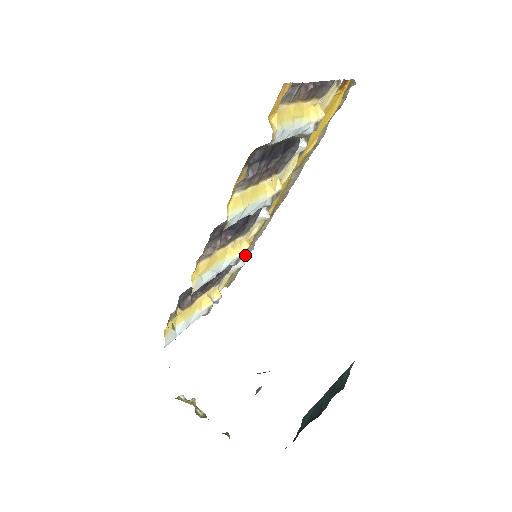
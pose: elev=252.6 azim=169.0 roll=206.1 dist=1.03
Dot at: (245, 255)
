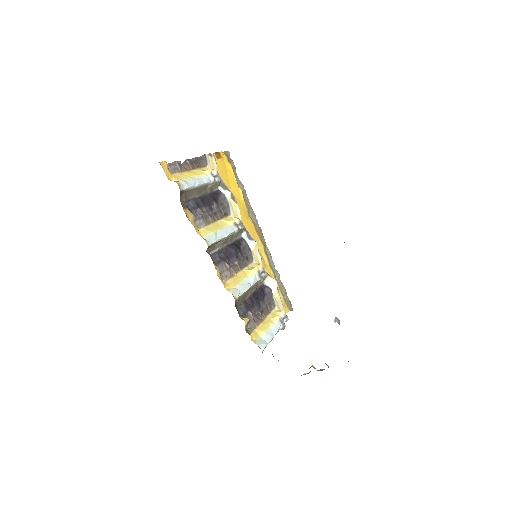
Dot at: (279, 282)
